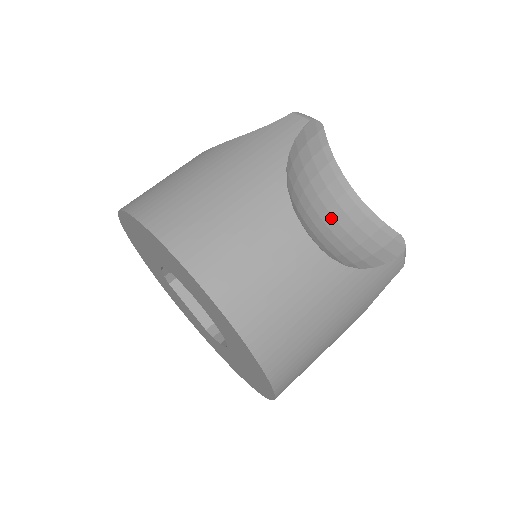
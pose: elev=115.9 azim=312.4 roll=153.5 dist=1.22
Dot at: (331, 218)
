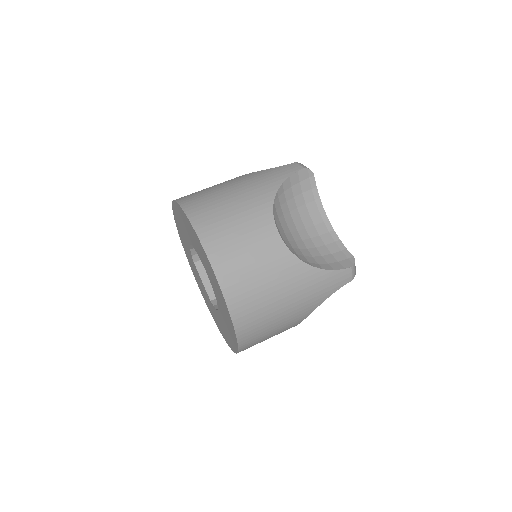
Dot at: (307, 235)
